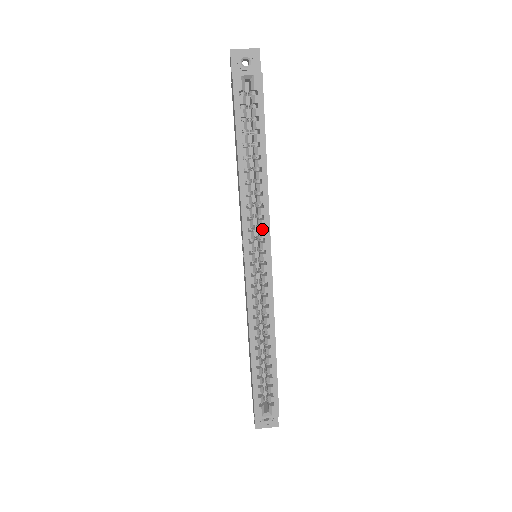
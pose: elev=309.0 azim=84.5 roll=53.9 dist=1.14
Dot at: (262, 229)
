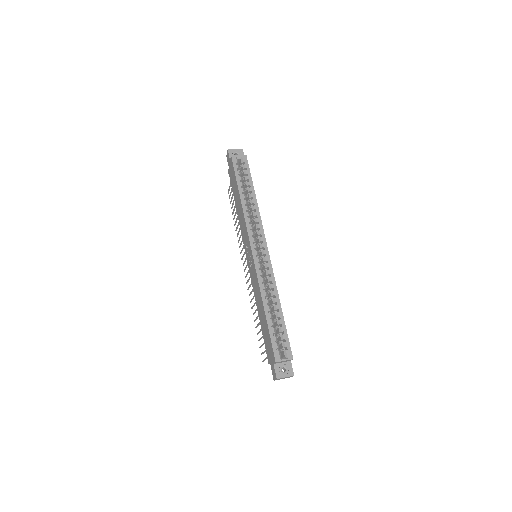
Dot at: occluded
